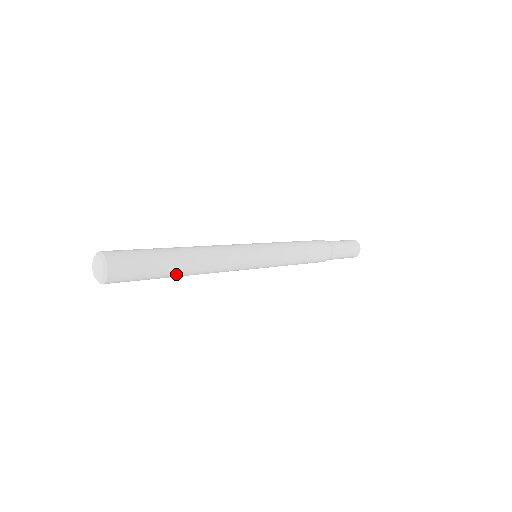
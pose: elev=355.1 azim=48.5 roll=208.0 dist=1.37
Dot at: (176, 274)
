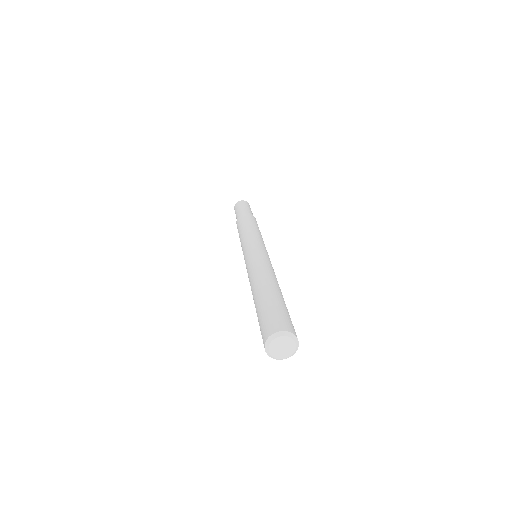
Dot at: occluded
